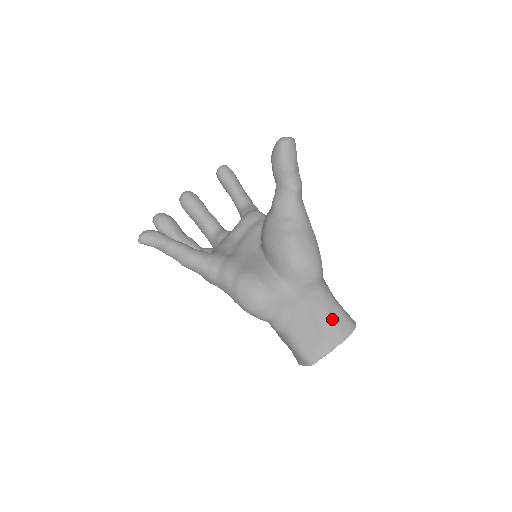
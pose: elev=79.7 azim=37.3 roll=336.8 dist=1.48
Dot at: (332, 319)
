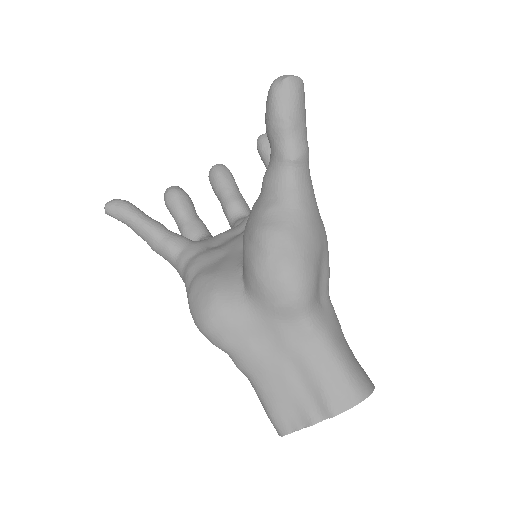
Dot at: (320, 374)
